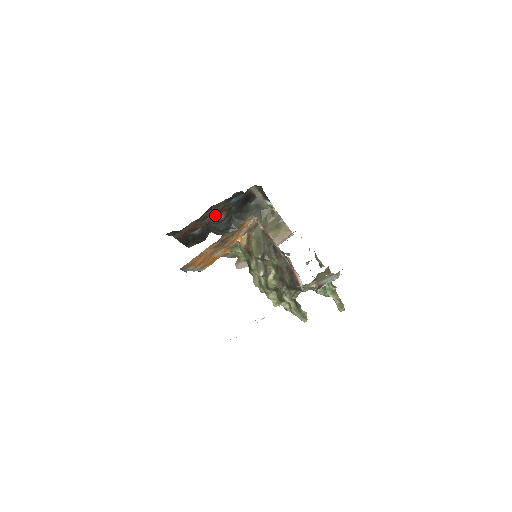
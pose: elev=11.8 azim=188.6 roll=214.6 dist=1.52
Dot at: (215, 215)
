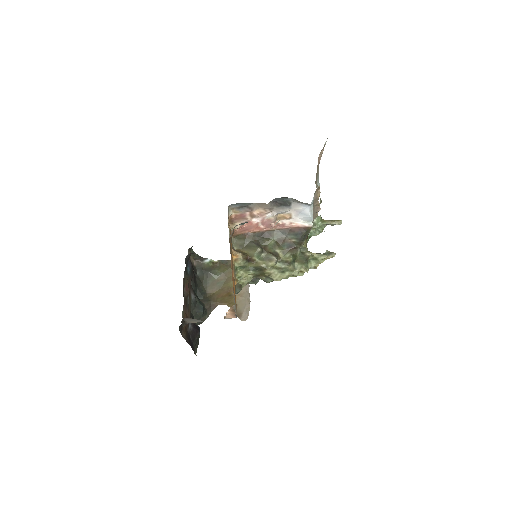
Dot at: (189, 296)
